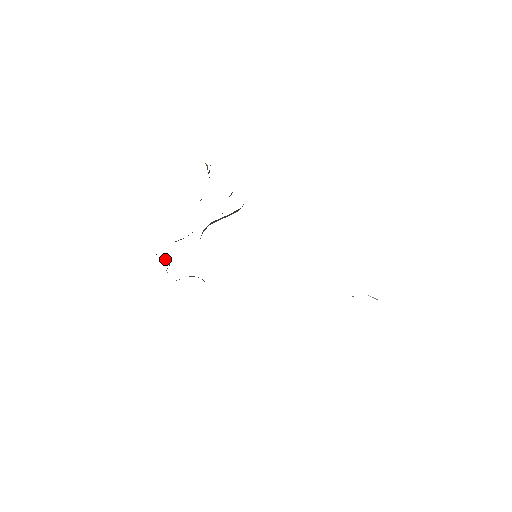
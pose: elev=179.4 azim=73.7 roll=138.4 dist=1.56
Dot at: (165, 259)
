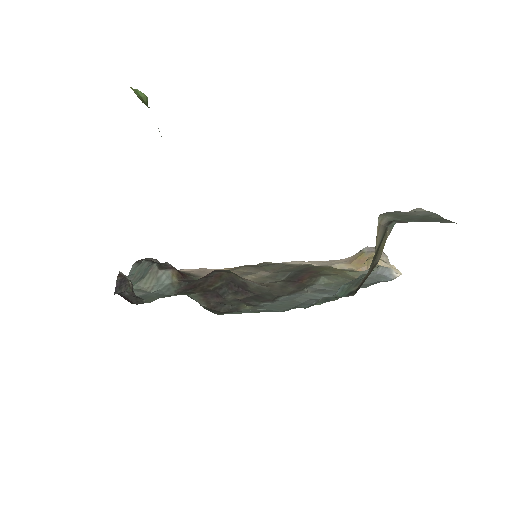
Dot at: (127, 290)
